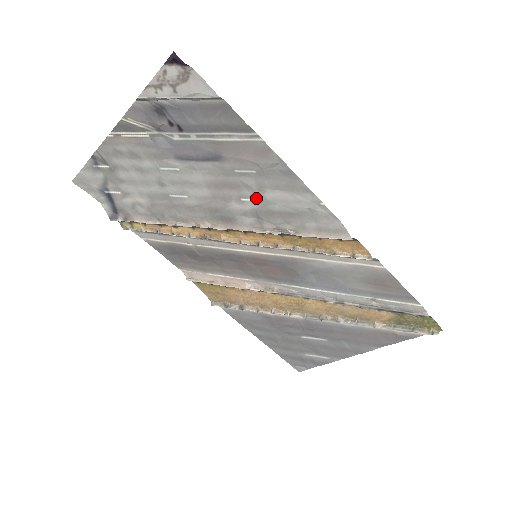
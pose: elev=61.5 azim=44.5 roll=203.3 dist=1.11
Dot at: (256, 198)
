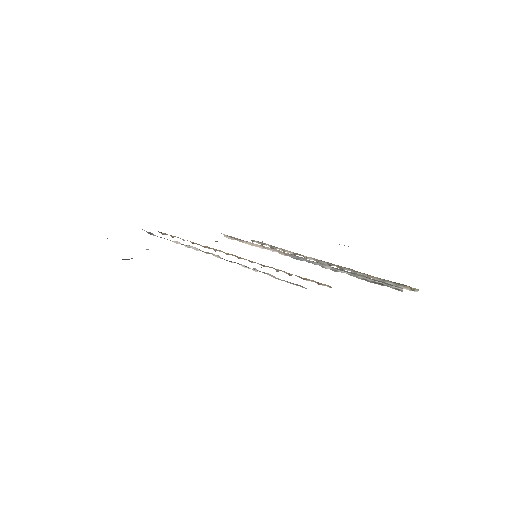
Dot at: occluded
